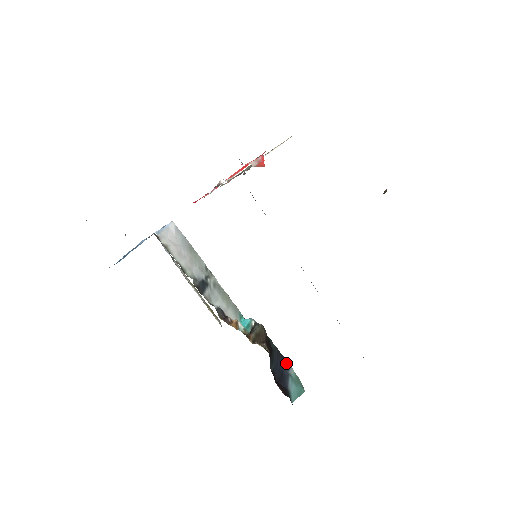
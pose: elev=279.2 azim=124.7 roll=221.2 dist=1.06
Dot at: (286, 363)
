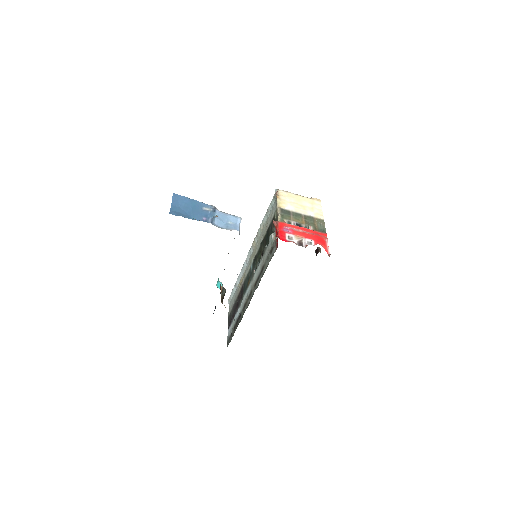
Dot at: occluded
